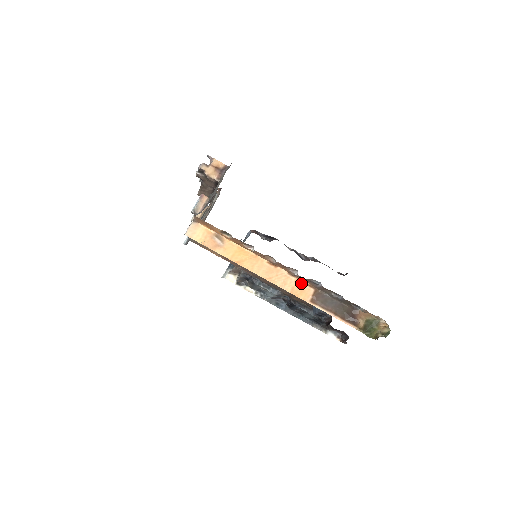
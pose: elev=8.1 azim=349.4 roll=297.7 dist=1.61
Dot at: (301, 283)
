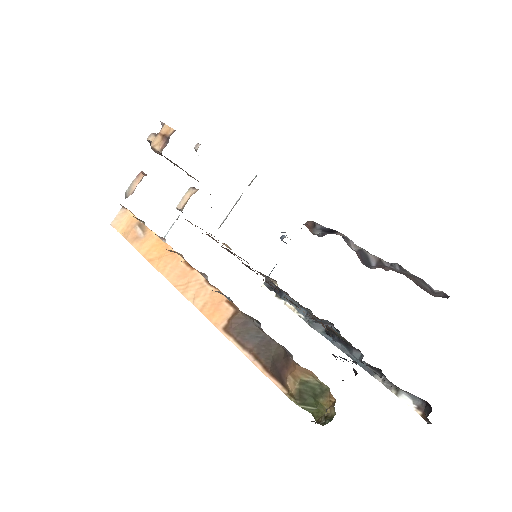
Dot at: (219, 297)
